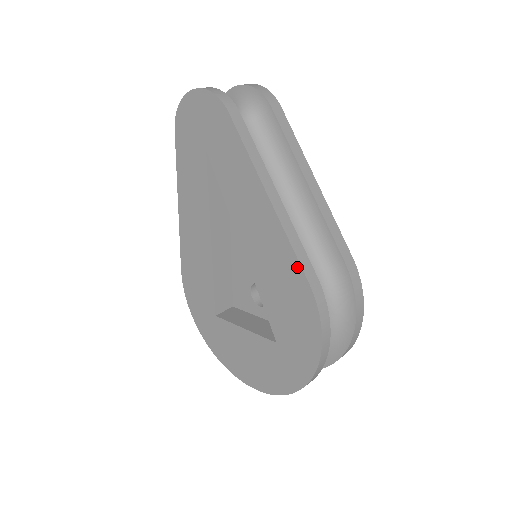
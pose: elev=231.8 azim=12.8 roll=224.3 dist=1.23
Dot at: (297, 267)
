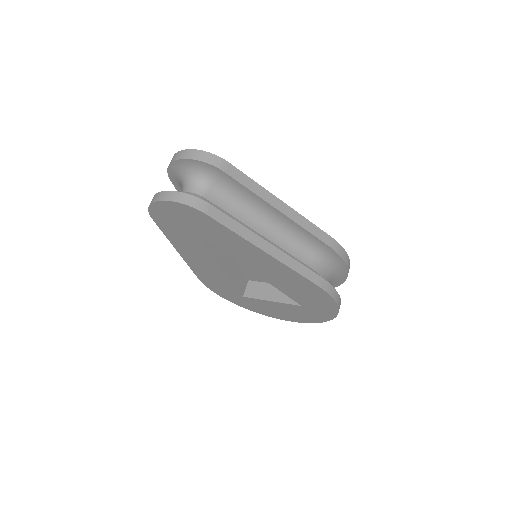
Dot at: (305, 280)
